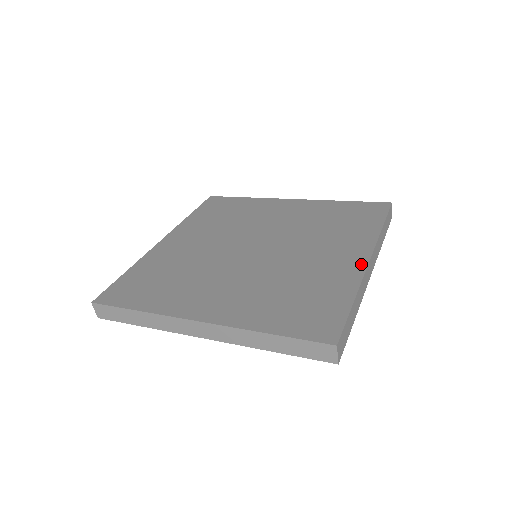
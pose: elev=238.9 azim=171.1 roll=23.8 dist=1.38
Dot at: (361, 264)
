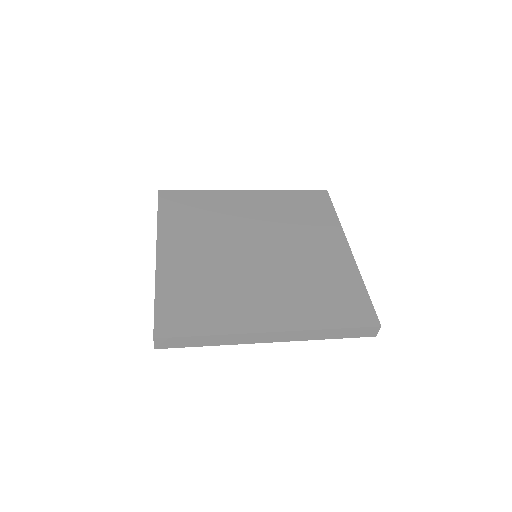
Dot at: (261, 327)
